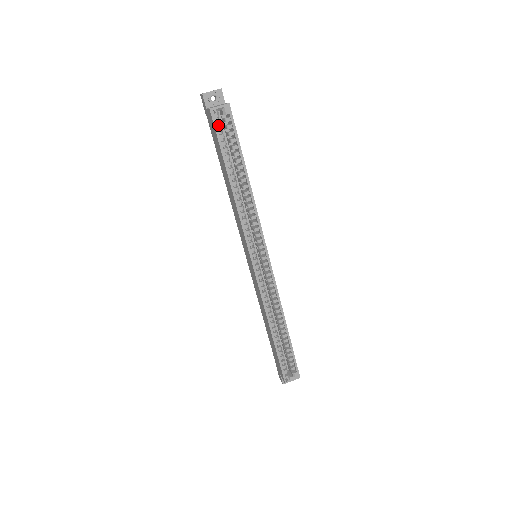
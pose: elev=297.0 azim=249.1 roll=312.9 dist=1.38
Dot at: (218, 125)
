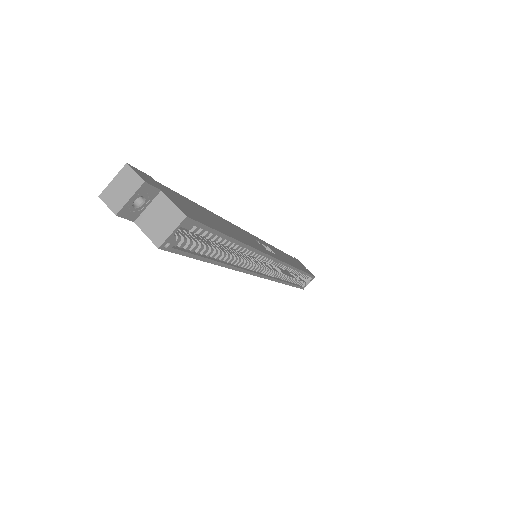
Dot at: (176, 241)
